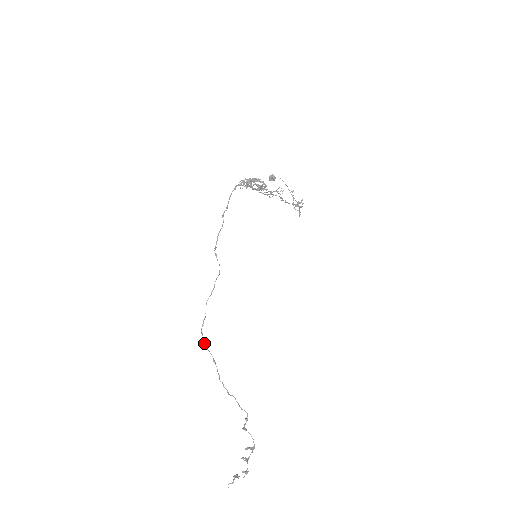
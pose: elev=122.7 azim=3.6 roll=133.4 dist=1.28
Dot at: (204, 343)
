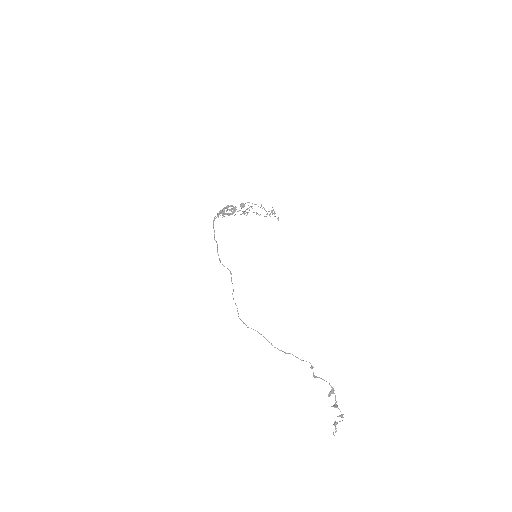
Dot at: (246, 325)
